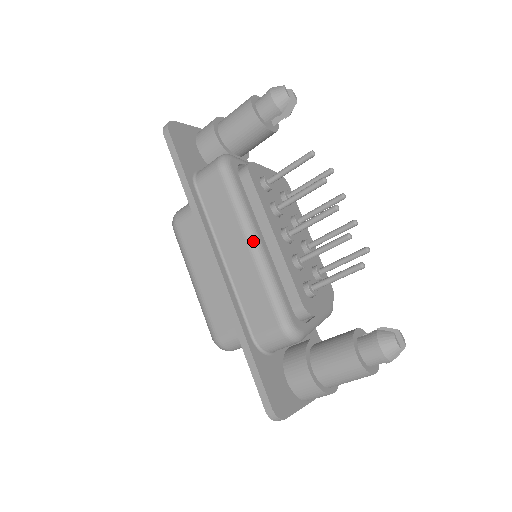
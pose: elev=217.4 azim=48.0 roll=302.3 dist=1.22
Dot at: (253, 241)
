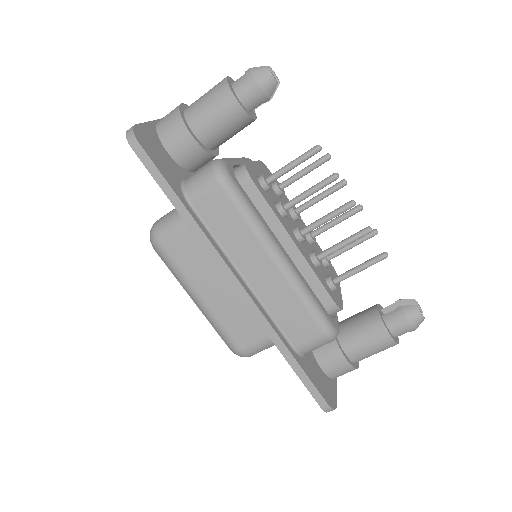
Dot at: (279, 257)
